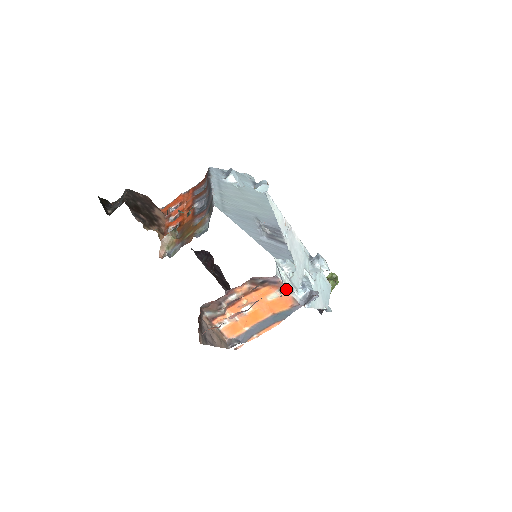
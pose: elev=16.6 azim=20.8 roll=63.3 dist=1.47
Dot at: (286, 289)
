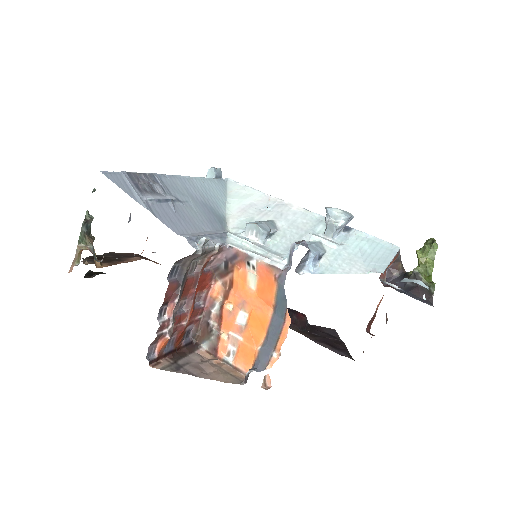
Dot at: (252, 258)
